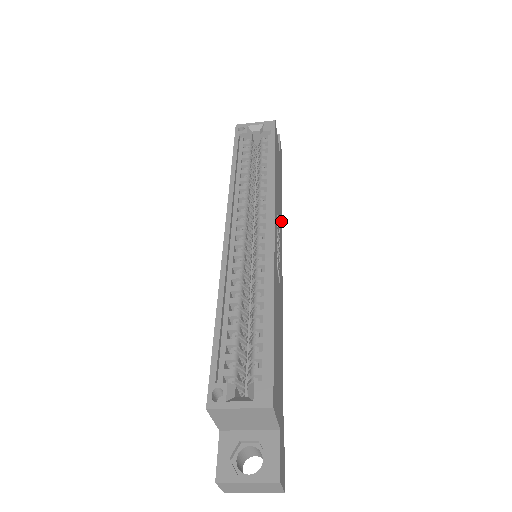
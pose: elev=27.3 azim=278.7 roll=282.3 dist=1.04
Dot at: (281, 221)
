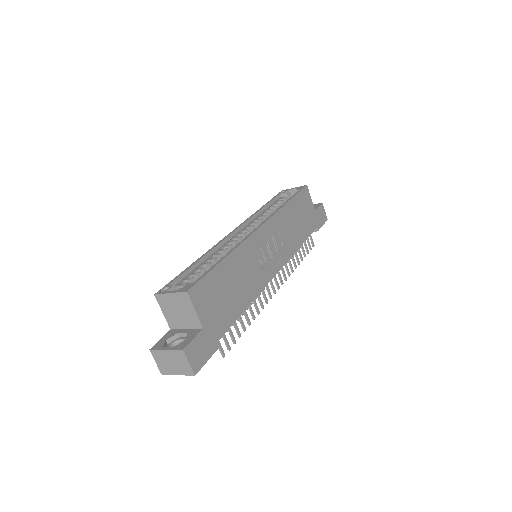
Dot at: (294, 247)
